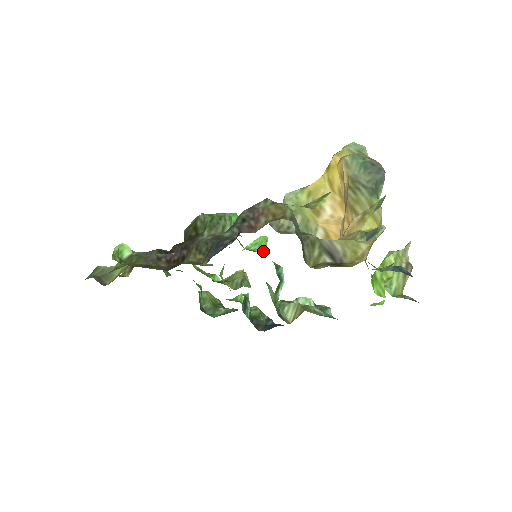
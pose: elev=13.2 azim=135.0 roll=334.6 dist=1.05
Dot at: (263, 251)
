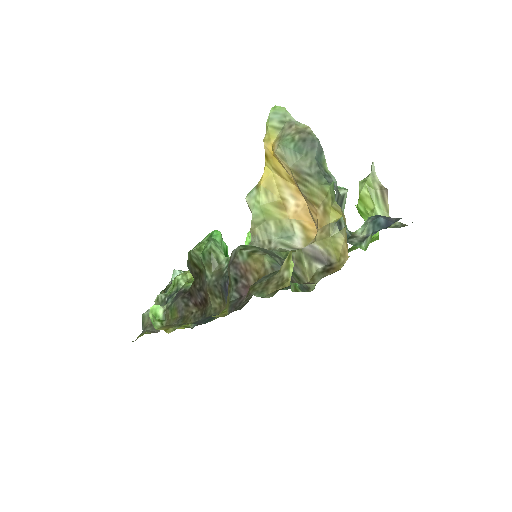
Dot at: occluded
